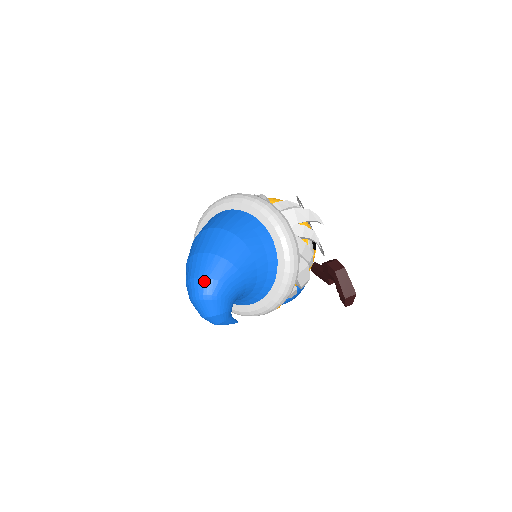
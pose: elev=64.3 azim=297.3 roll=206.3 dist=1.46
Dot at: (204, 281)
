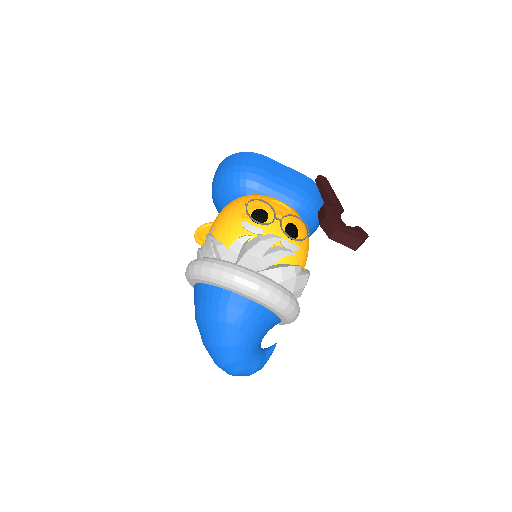
Dot at: (225, 367)
